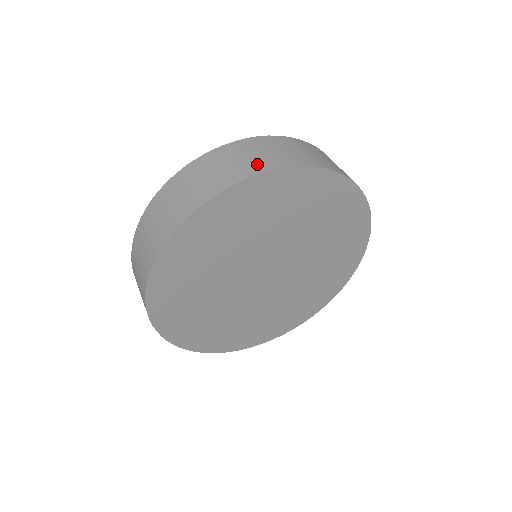
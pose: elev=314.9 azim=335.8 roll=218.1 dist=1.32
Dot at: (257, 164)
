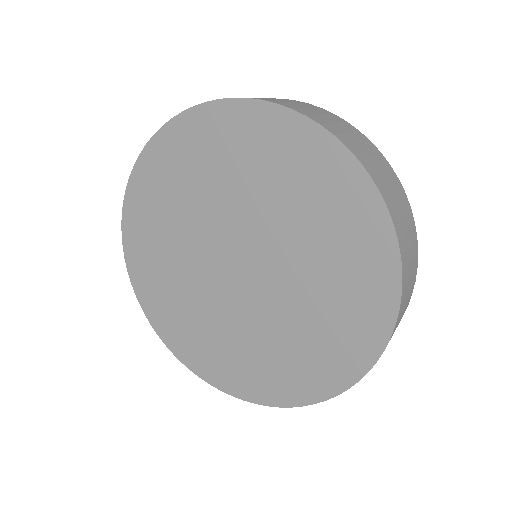
Dot at: (369, 163)
